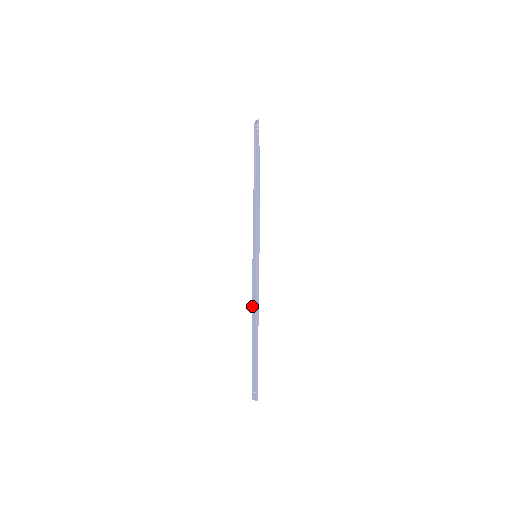
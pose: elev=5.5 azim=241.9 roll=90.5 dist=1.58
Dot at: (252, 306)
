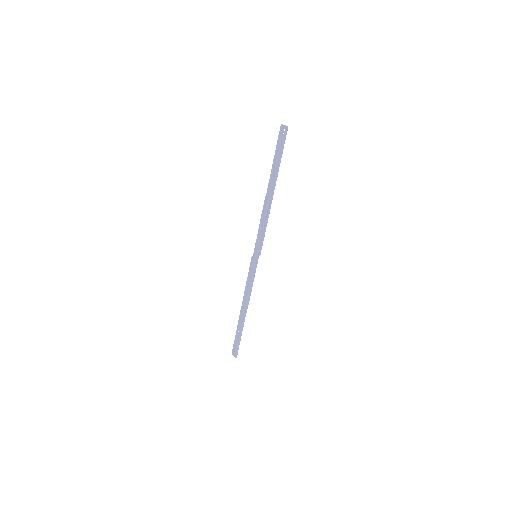
Dot at: (244, 293)
